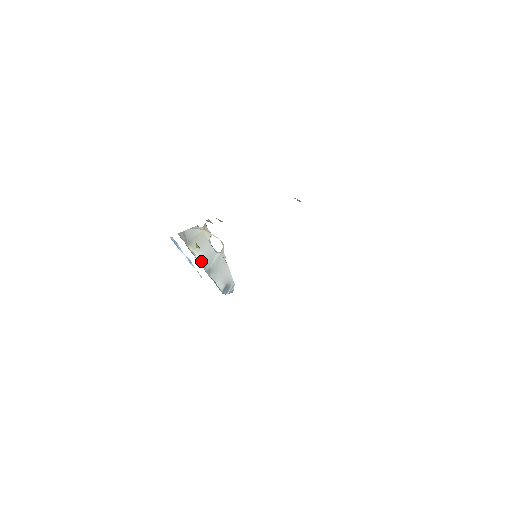
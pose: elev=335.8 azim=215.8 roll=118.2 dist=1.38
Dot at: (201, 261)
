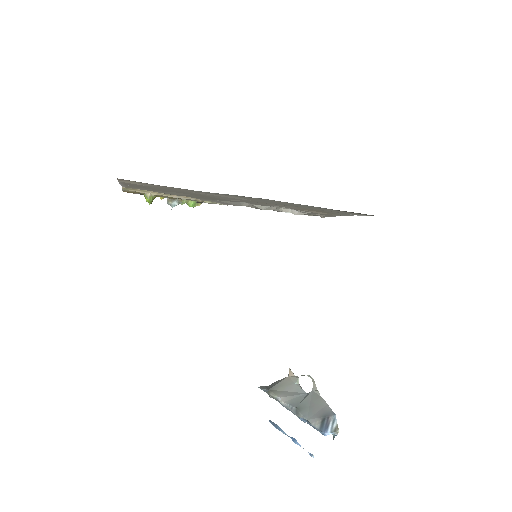
Dot at: (285, 402)
